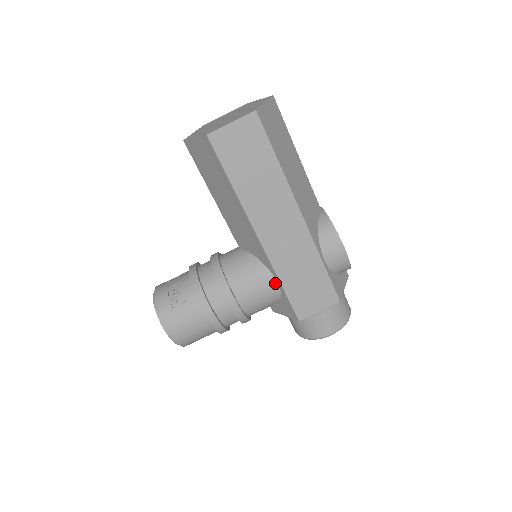
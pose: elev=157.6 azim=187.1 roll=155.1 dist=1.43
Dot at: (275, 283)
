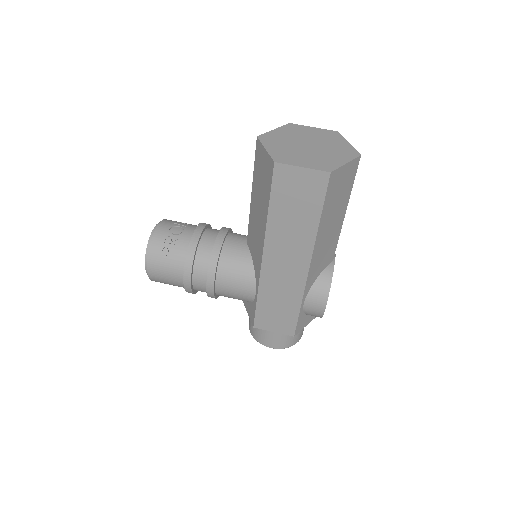
Dot at: (254, 293)
